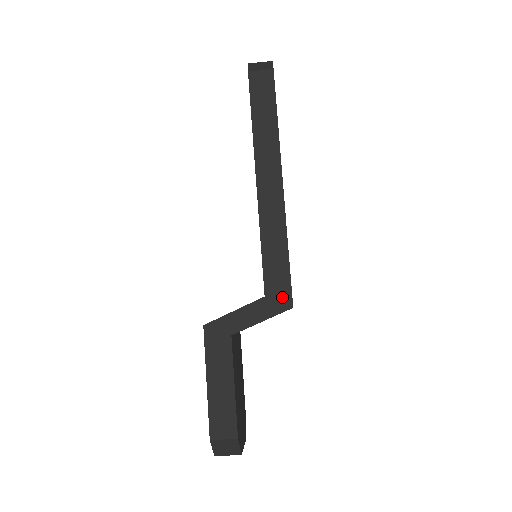
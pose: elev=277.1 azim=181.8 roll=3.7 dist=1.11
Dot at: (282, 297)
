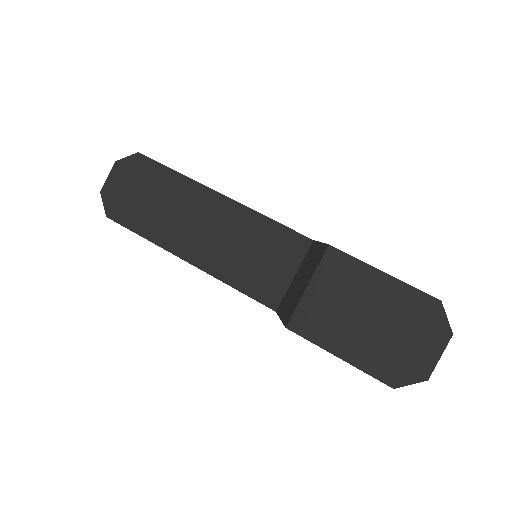
Dot at: occluded
